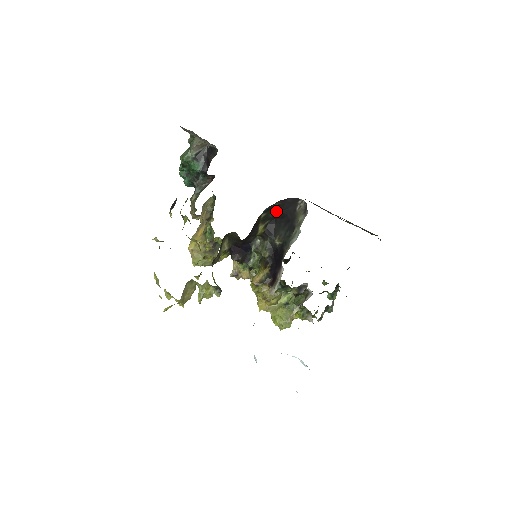
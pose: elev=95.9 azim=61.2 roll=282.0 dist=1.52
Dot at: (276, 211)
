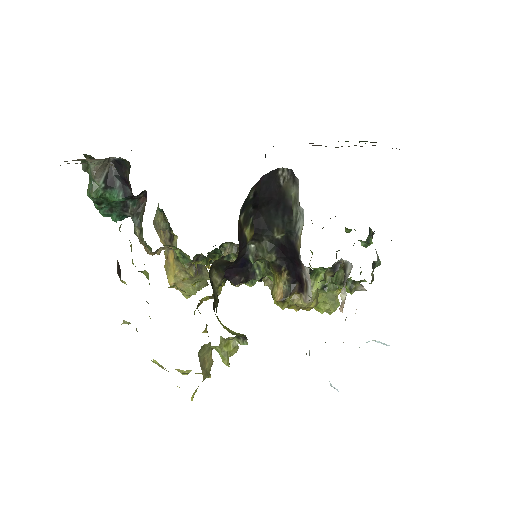
Dot at: (255, 201)
